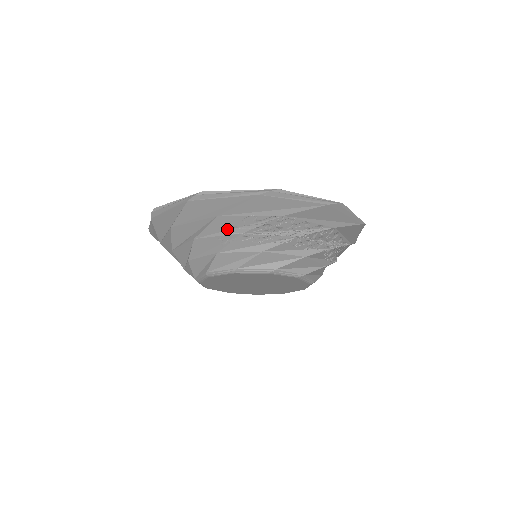
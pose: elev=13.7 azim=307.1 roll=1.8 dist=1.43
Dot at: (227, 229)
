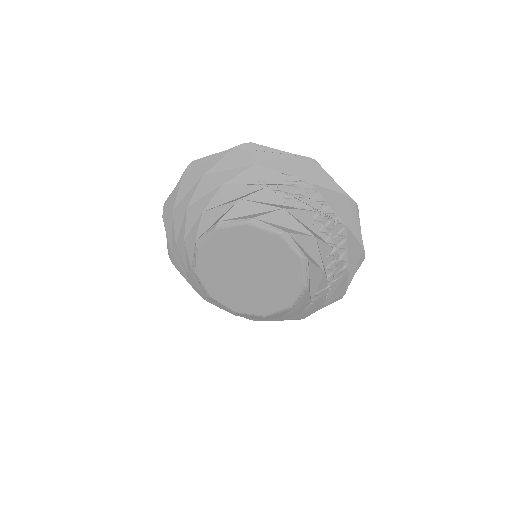
Dot at: (257, 183)
